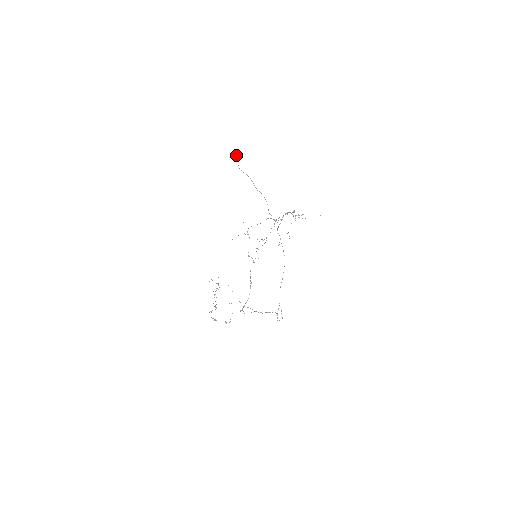
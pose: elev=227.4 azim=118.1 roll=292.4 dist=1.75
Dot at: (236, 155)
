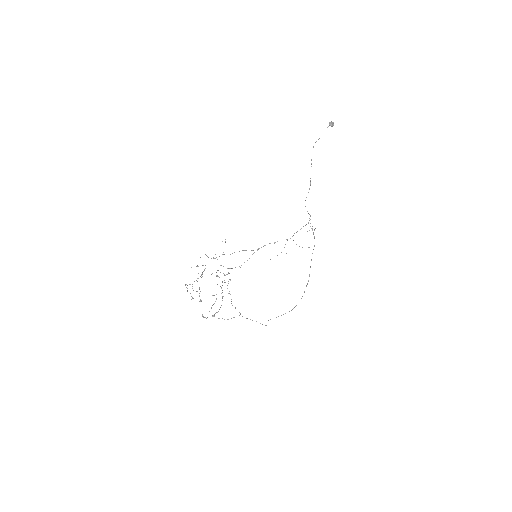
Dot at: (332, 123)
